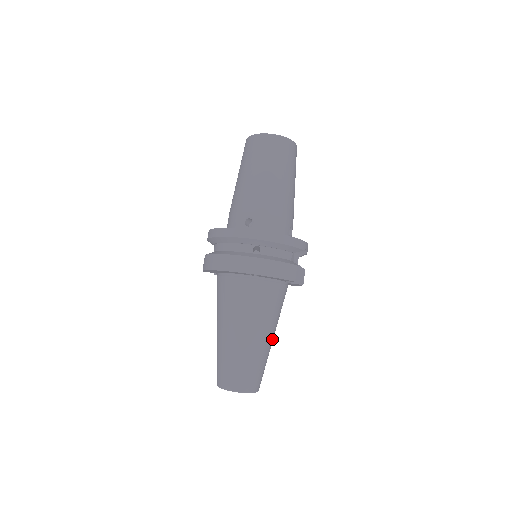
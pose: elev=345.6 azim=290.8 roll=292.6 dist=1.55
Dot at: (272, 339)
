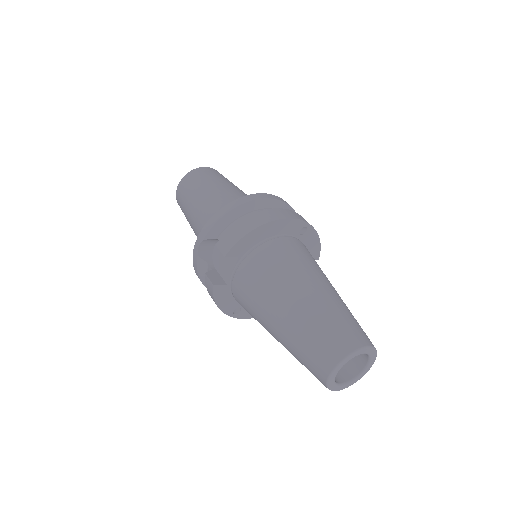
Dot at: occluded
